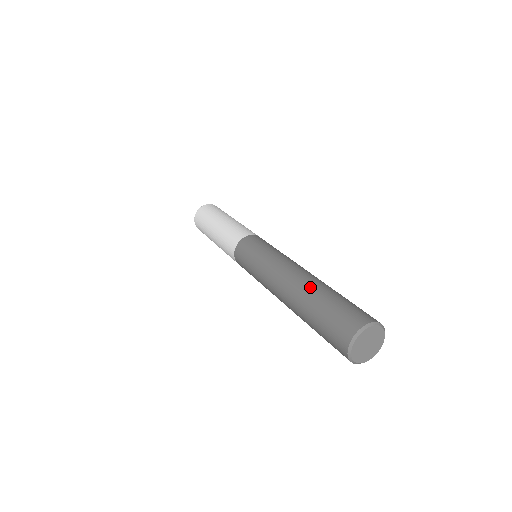
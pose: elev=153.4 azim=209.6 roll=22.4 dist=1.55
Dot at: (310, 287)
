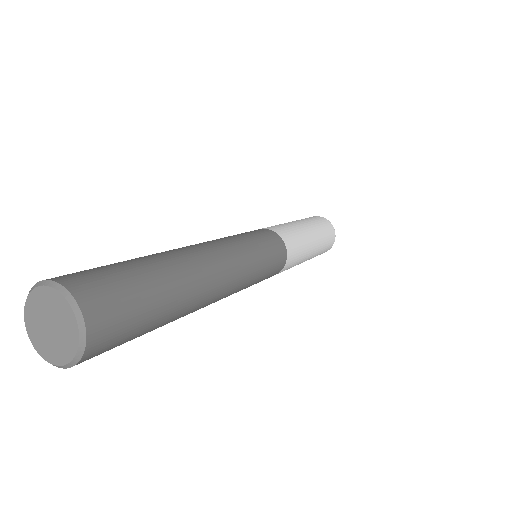
Dot at: occluded
